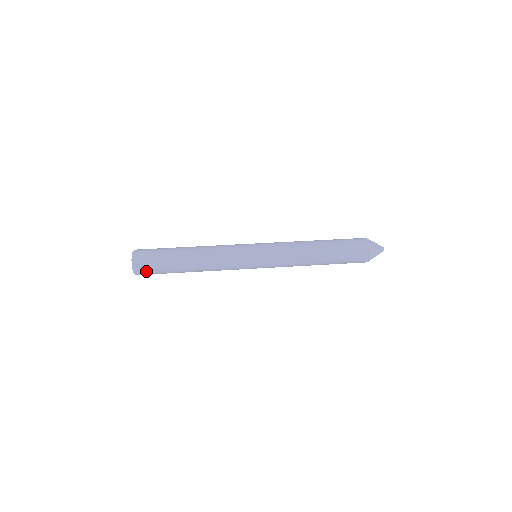
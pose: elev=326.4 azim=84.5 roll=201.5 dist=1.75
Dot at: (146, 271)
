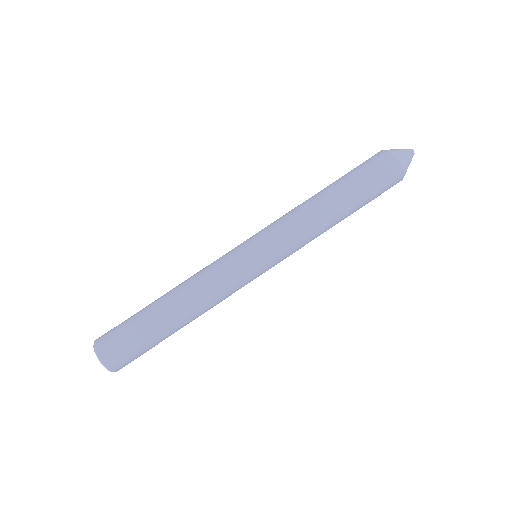
Dot at: (124, 360)
